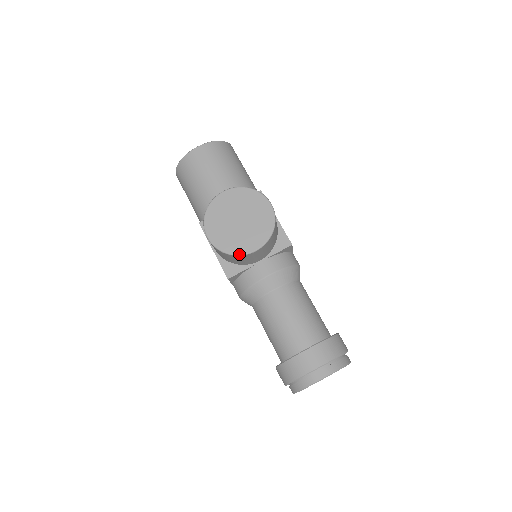
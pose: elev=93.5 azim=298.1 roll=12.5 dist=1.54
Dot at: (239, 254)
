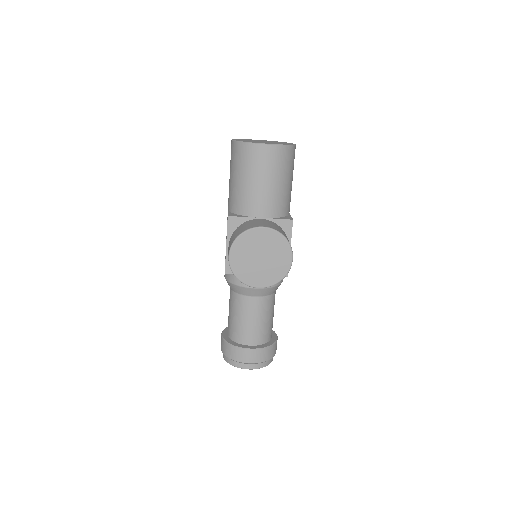
Dot at: (245, 284)
